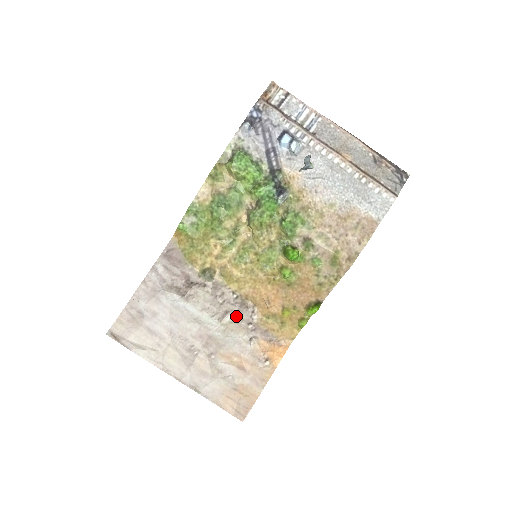
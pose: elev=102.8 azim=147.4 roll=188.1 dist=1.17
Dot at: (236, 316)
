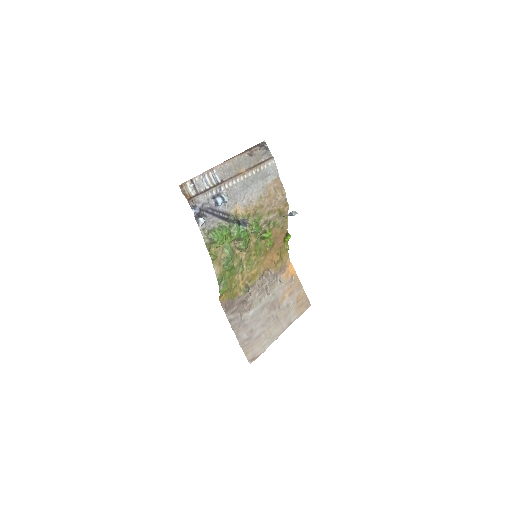
Dot at: (270, 284)
